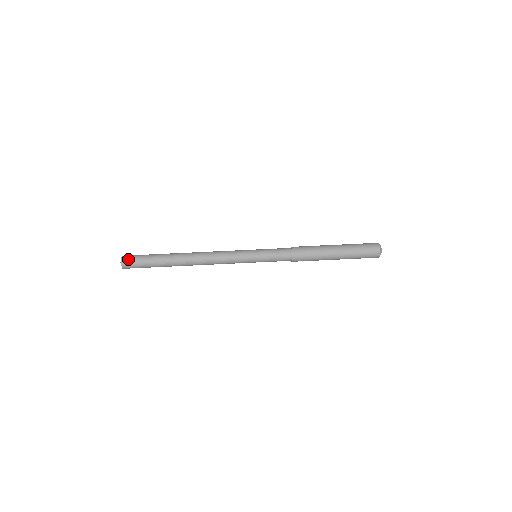
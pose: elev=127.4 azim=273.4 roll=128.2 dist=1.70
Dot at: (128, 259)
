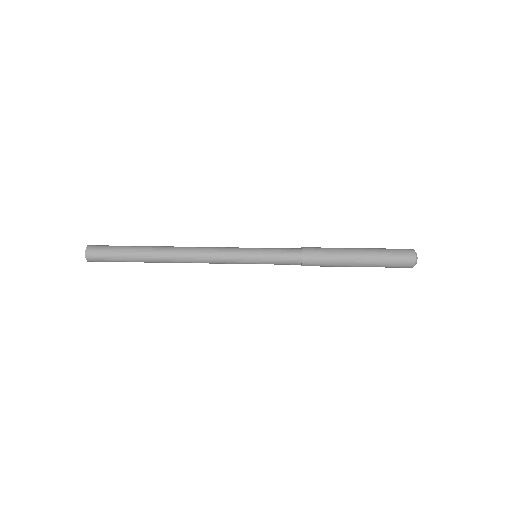
Dot at: (94, 249)
